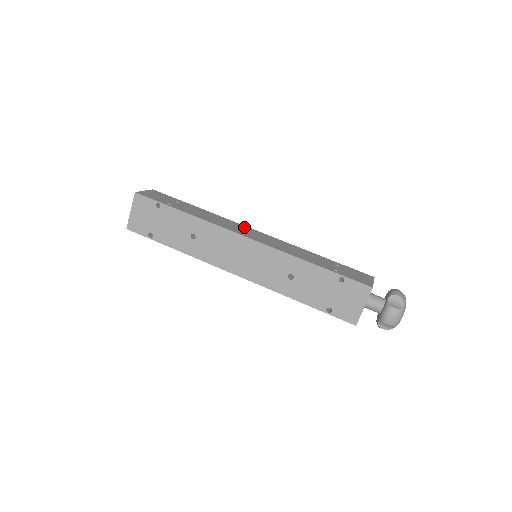
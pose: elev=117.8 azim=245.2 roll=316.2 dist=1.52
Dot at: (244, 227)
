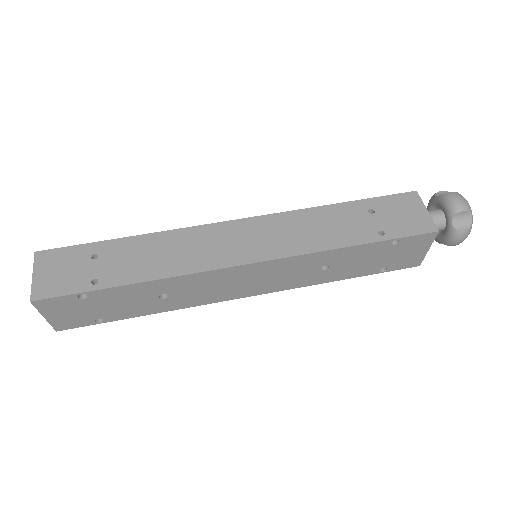
Dot at: (216, 231)
